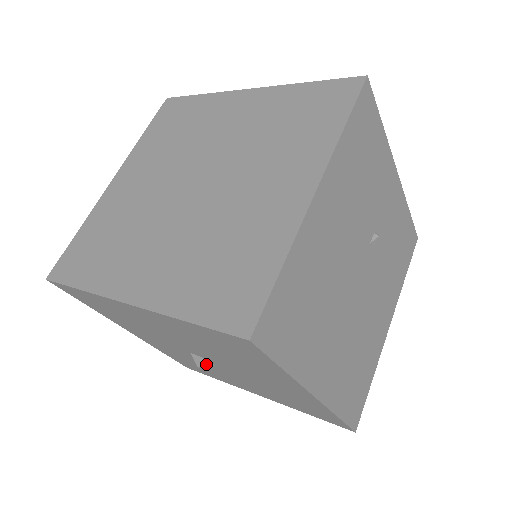
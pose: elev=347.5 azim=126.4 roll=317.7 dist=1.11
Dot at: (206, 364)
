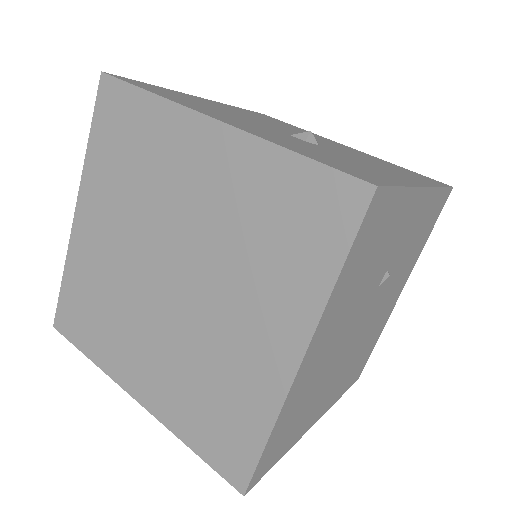
Dot at: occluded
